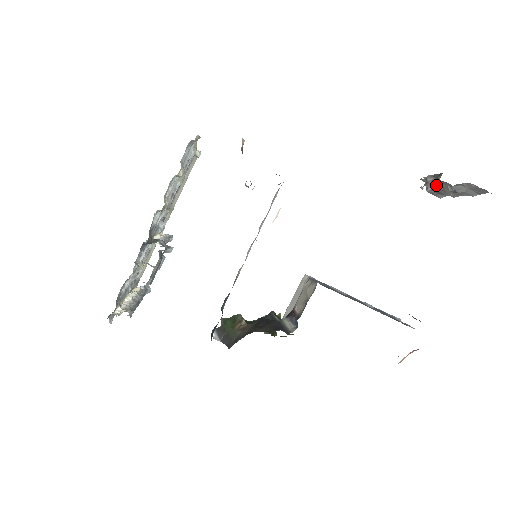
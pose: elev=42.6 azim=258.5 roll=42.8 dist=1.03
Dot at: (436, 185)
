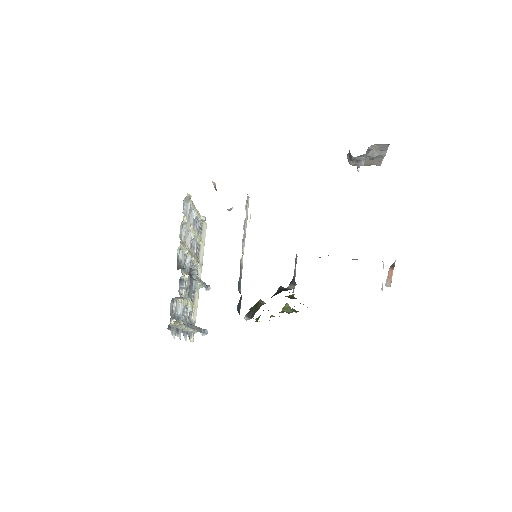
Dot at: (351, 157)
